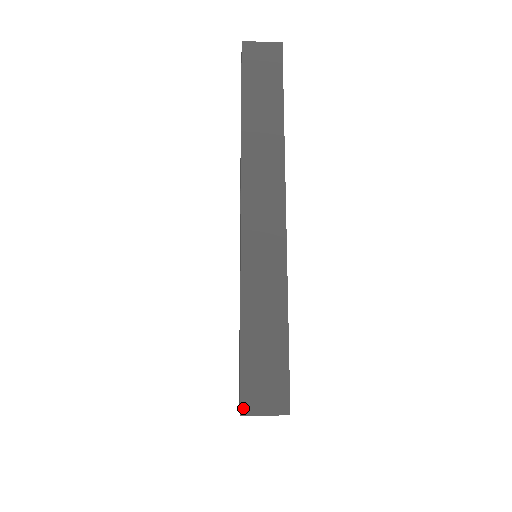
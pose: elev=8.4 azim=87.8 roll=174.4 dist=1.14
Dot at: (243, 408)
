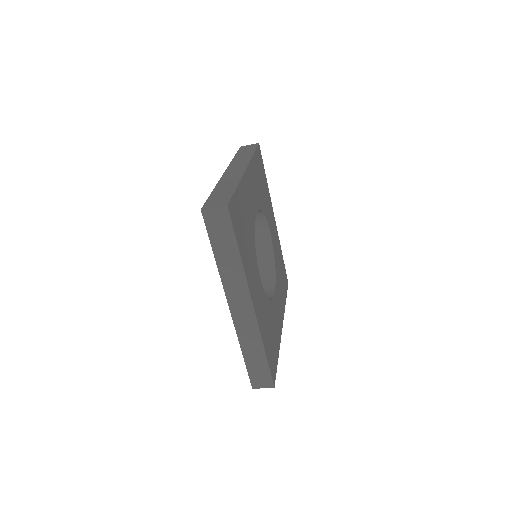
Dot at: (203, 208)
